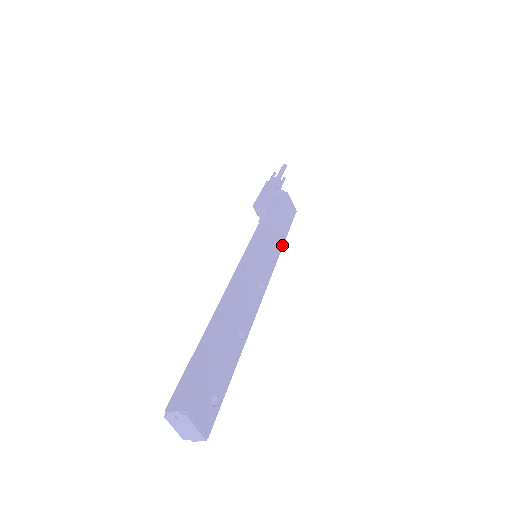
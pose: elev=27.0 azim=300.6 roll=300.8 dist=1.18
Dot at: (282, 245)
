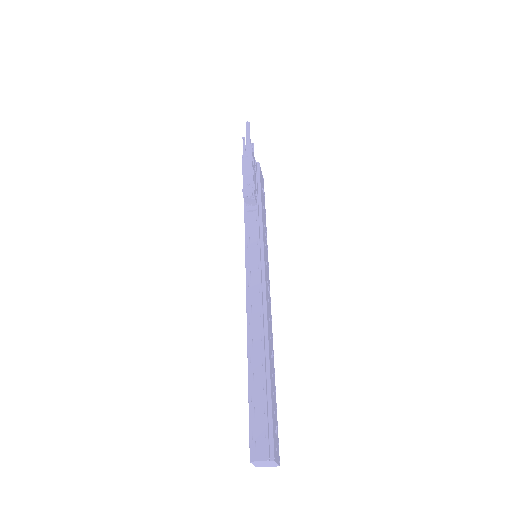
Dot at: (266, 230)
